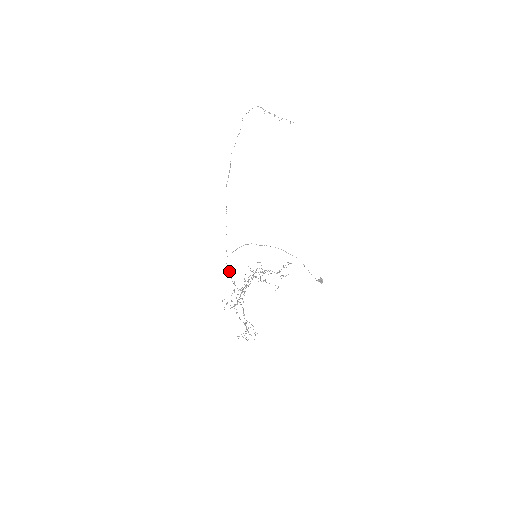
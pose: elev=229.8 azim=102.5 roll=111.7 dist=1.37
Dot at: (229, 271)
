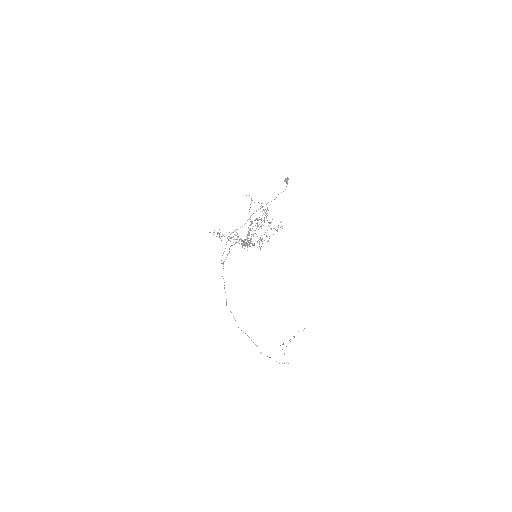
Dot at: occluded
